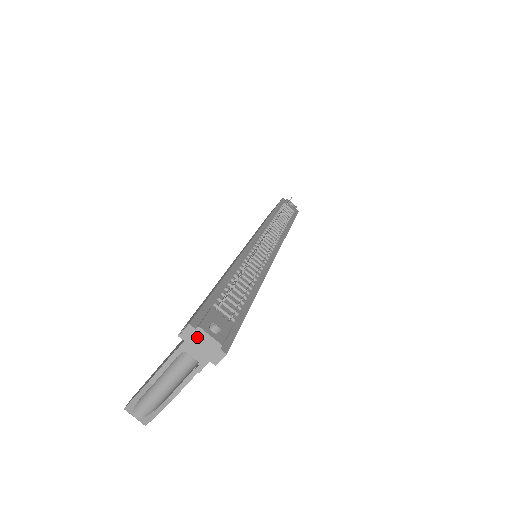
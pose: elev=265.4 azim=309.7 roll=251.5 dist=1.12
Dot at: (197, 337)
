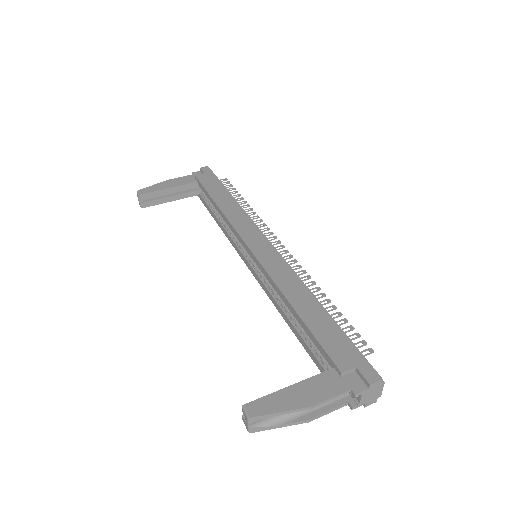
Dot at: (377, 388)
